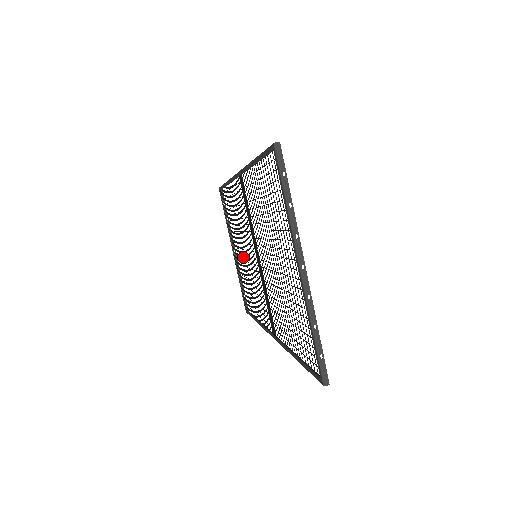
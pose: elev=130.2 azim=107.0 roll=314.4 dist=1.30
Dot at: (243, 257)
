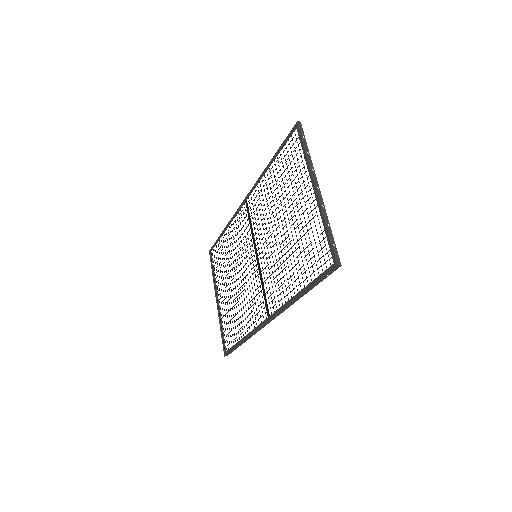
Dot at: occluded
